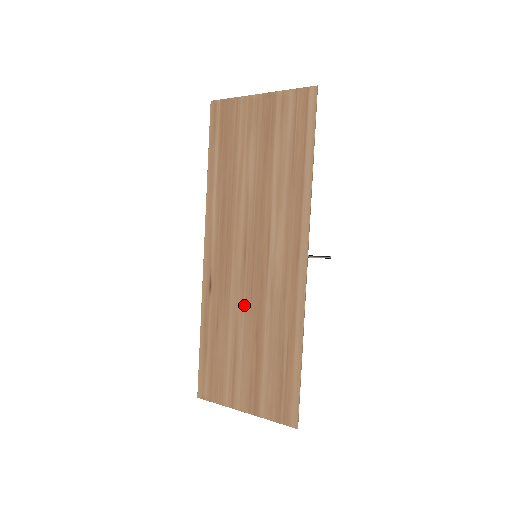
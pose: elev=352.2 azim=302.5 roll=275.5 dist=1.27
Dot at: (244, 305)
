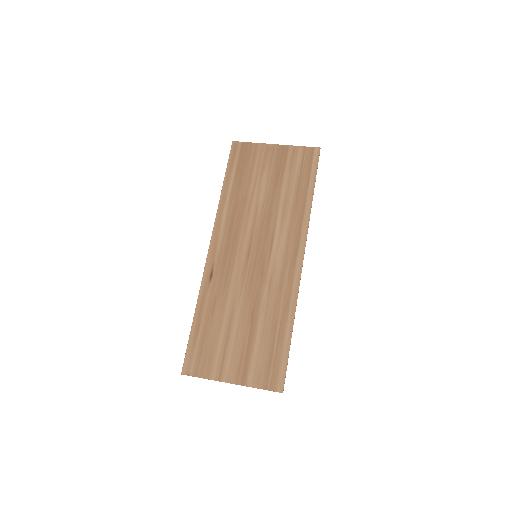
Dot at: (243, 292)
